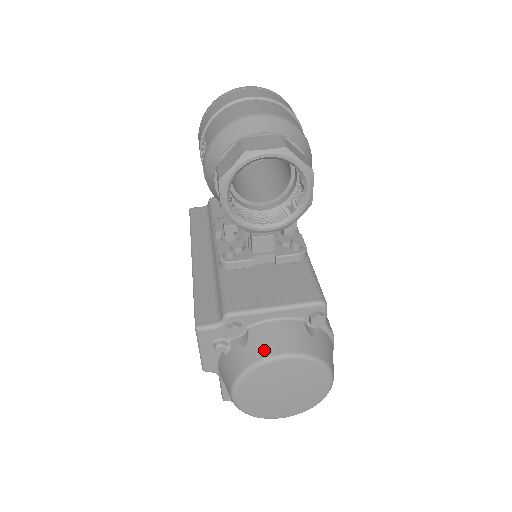
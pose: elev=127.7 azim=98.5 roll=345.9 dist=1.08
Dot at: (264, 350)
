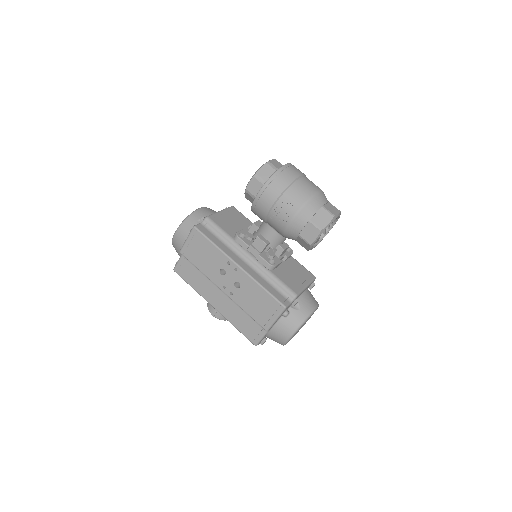
Dot at: (309, 308)
